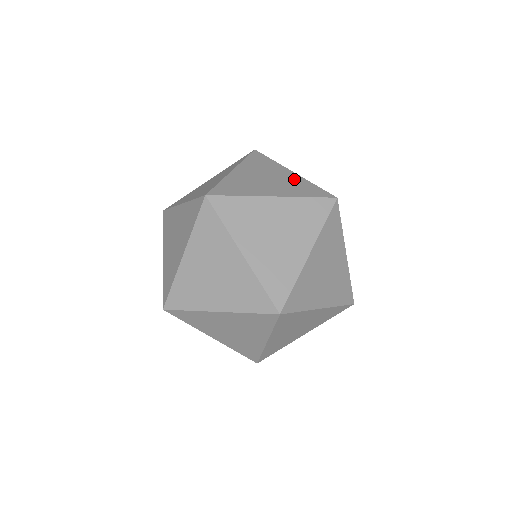
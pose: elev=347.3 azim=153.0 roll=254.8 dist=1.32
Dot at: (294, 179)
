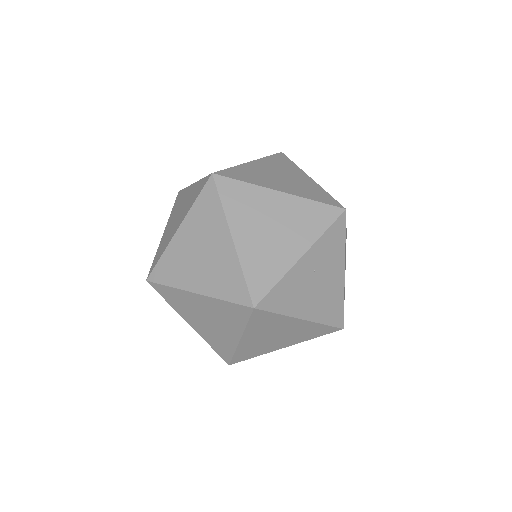
Dot at: (192, 191)
